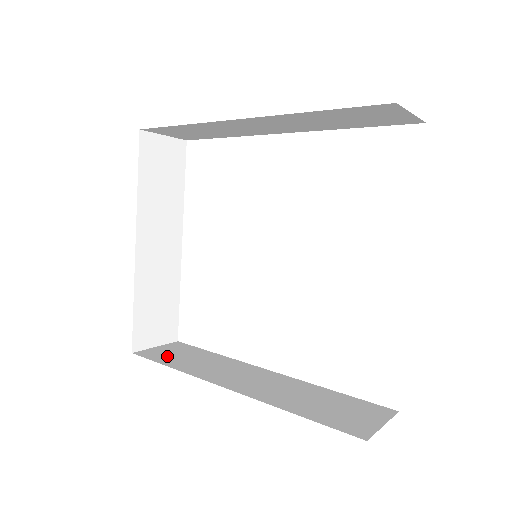
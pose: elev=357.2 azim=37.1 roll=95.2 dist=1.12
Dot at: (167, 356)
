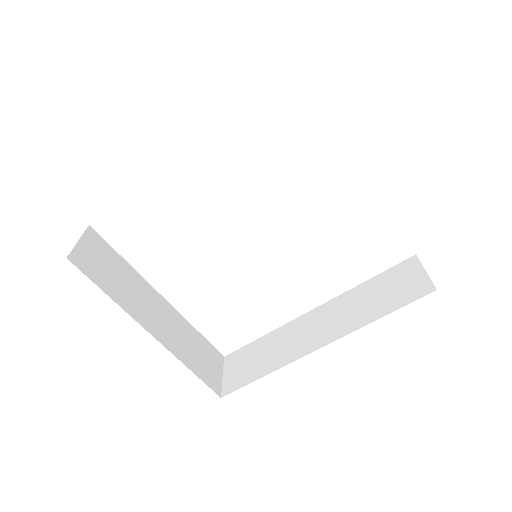
Dot at: (244, 373)
